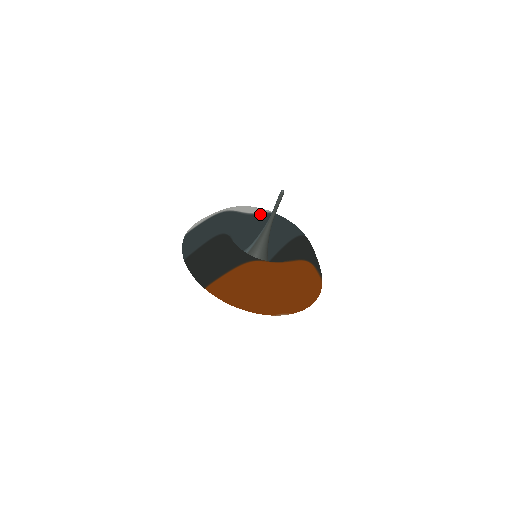
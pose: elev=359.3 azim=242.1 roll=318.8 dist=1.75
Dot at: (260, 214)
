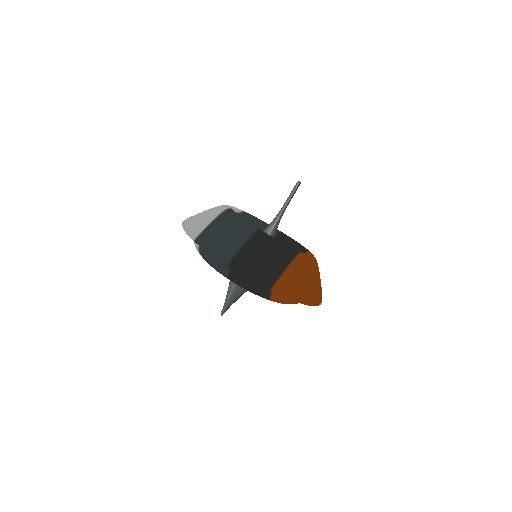
Dot at: (241, 213)
